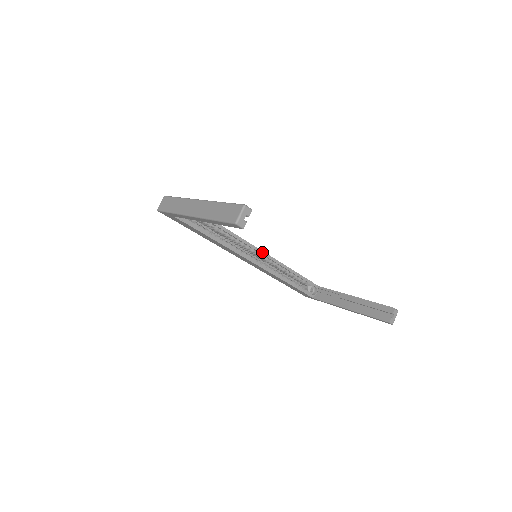
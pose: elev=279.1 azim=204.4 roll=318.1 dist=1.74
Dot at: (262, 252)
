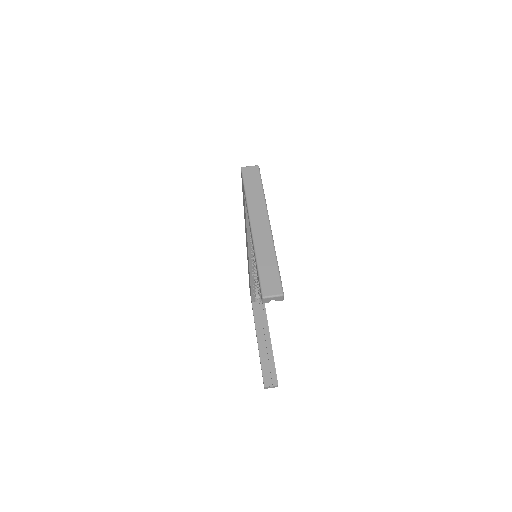
Dot at: occluded
